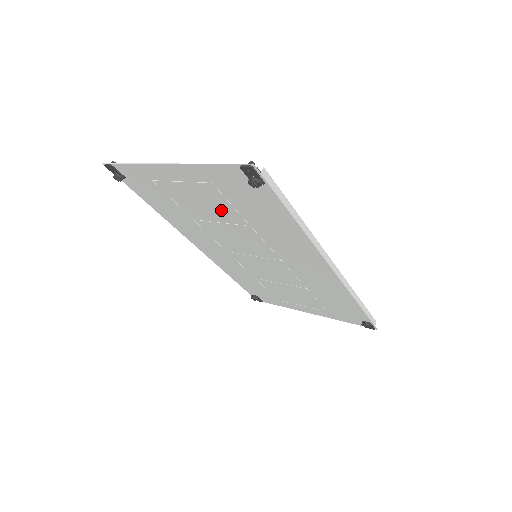
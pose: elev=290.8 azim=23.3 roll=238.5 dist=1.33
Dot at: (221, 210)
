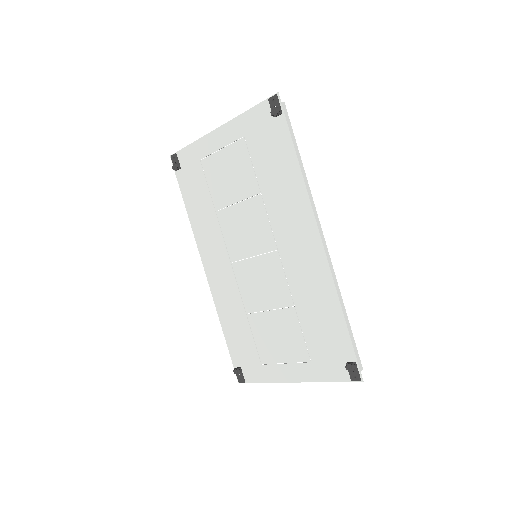
Dot at: (242, 179)
